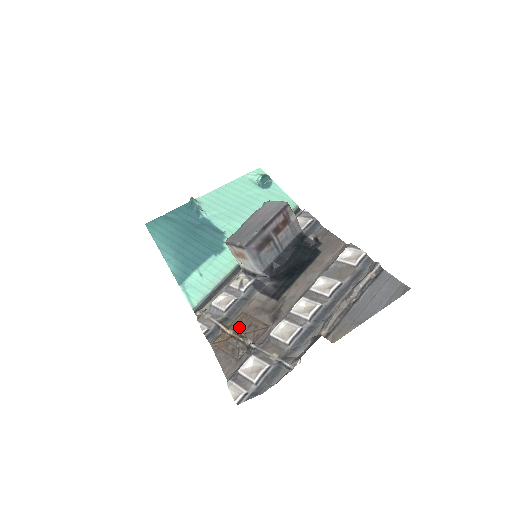
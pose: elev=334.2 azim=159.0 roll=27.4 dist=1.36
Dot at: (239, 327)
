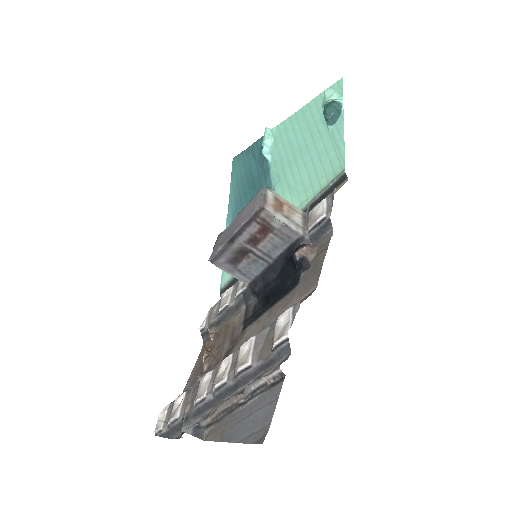
Dot at: (215, 342)
